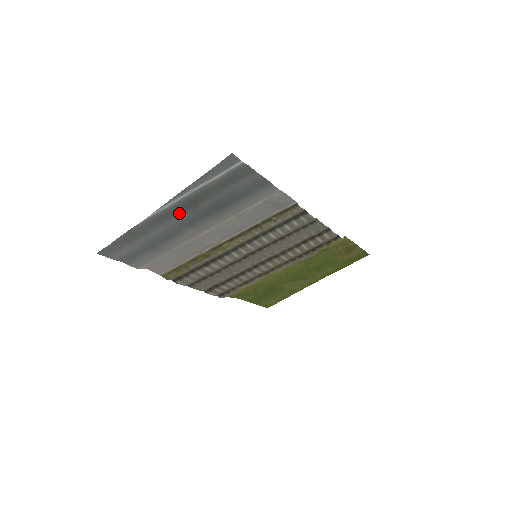
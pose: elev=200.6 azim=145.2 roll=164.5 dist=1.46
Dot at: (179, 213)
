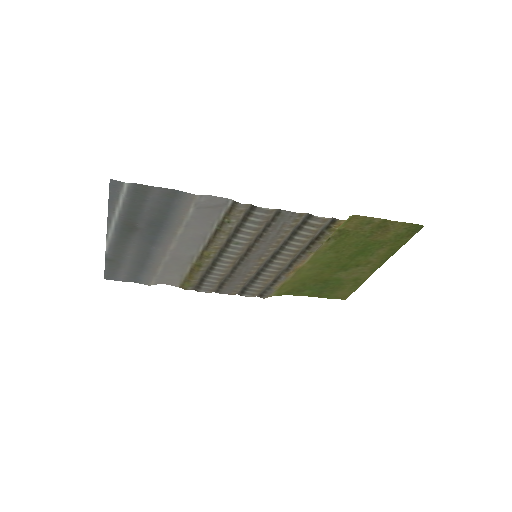
Dot at: (130, 237)
